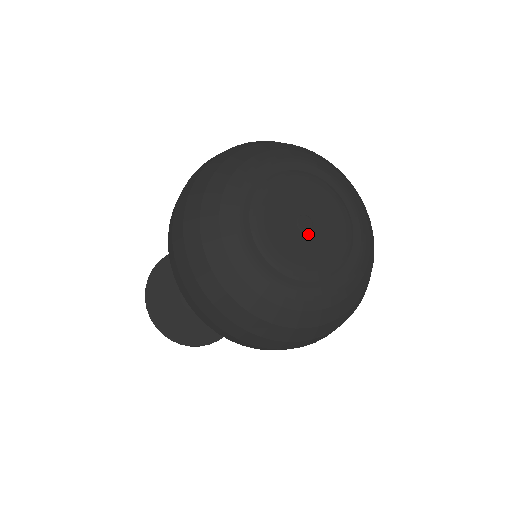
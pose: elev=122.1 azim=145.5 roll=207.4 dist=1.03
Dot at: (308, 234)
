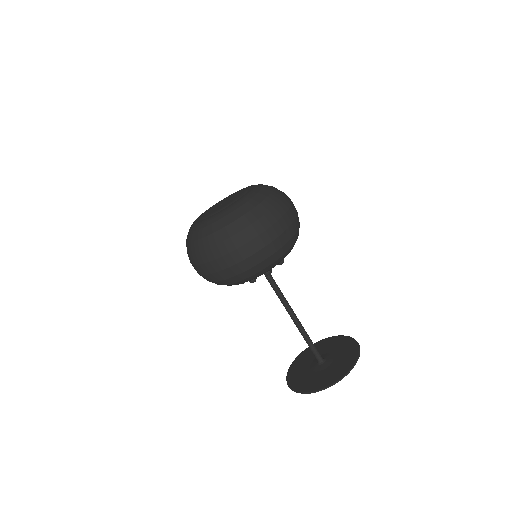
Dot at: (226, 202)
